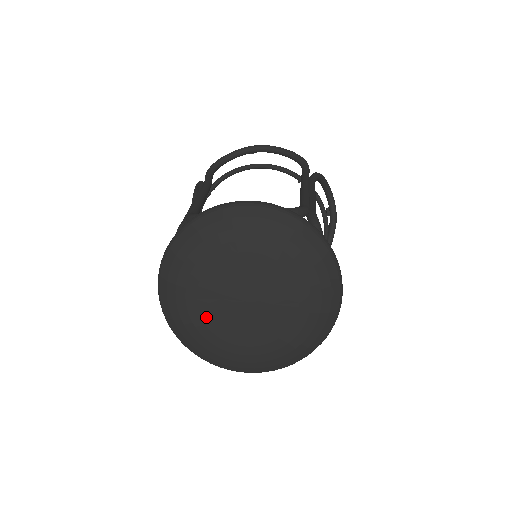
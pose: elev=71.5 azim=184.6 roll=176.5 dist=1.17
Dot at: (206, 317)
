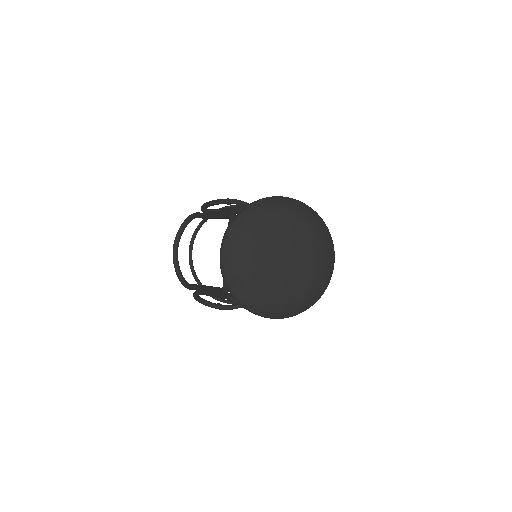
Dot at: (257, 266)
